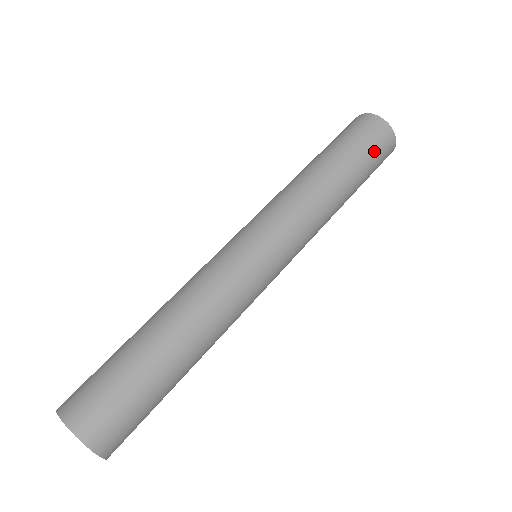
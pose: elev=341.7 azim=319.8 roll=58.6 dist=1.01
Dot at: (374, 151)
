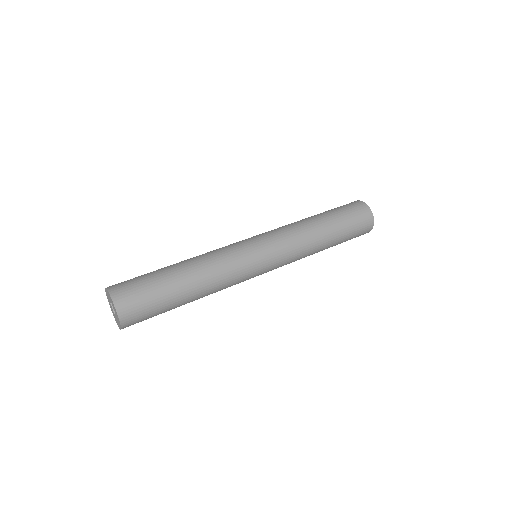
Dot at: (353, 216)
